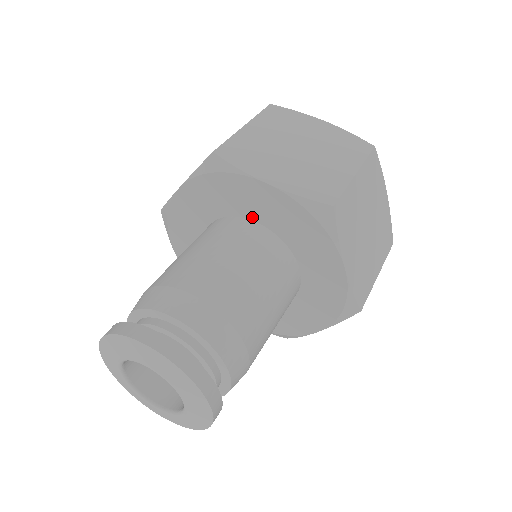
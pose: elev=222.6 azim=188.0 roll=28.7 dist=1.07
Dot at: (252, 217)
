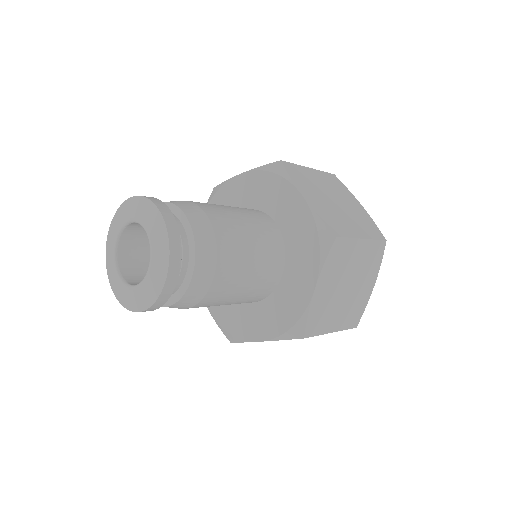
Dot at: occluded
